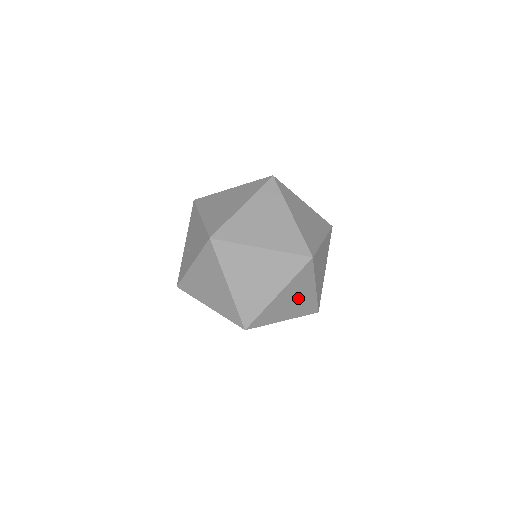
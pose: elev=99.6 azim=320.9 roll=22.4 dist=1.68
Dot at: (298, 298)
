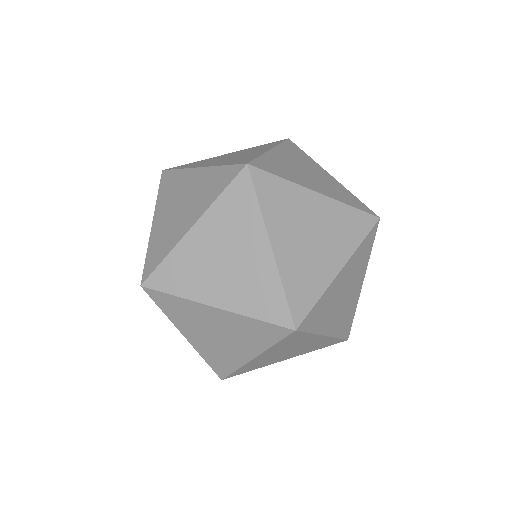
Dot at: (297, 347)
